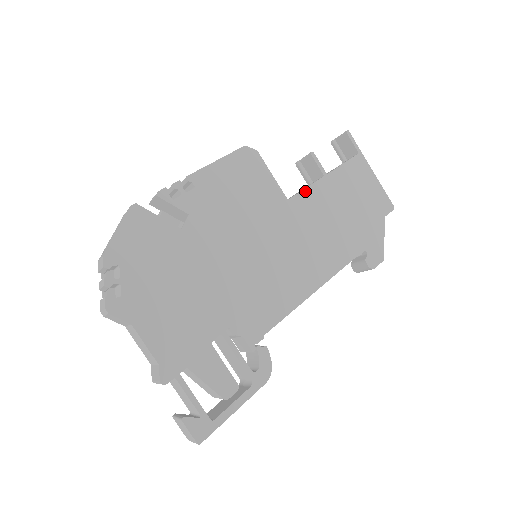
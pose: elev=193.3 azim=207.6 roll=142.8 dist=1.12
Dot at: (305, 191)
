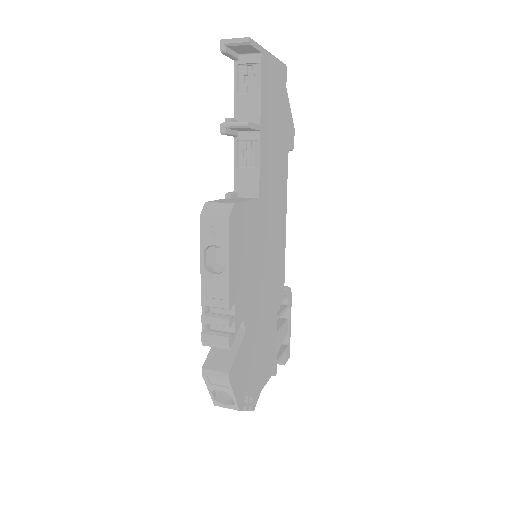
Dot at: (260, 170)
